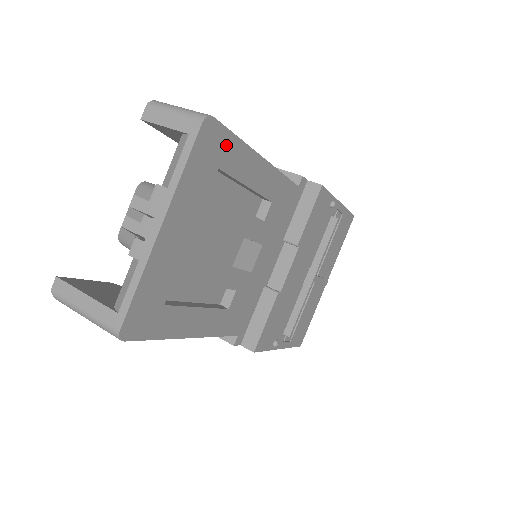
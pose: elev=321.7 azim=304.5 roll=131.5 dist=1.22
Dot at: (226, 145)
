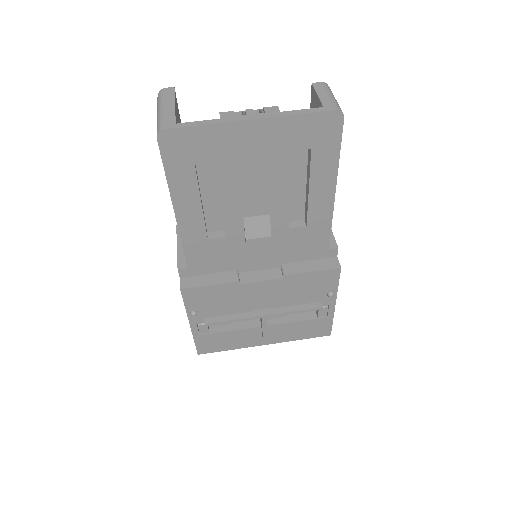
Dot at: (330, 144)
